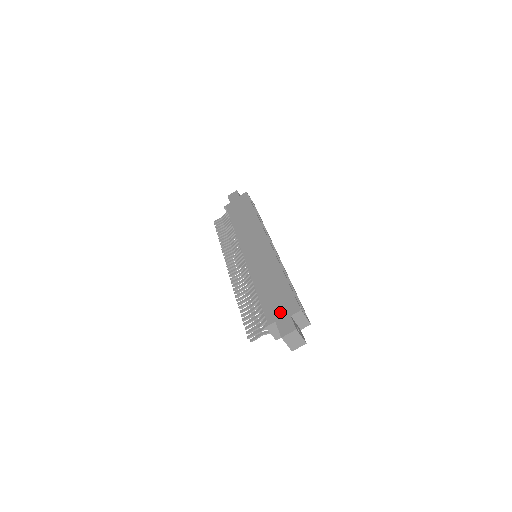
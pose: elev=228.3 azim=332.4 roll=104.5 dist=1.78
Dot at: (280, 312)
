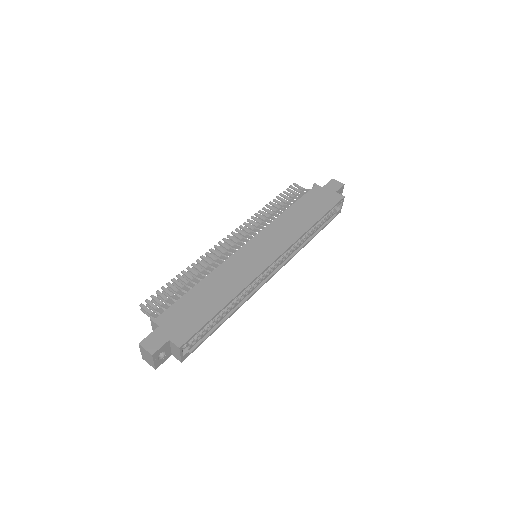
Dot at: (172, 325)
